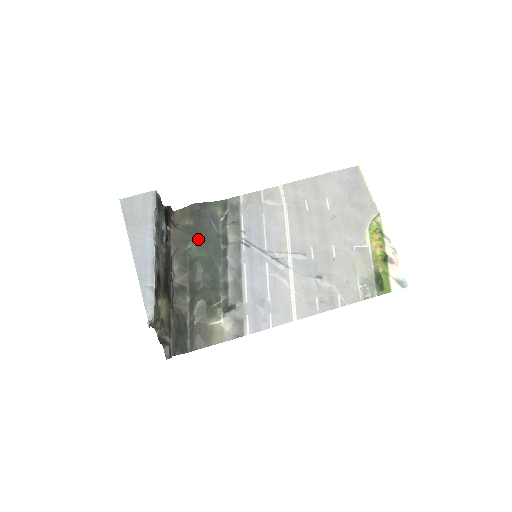
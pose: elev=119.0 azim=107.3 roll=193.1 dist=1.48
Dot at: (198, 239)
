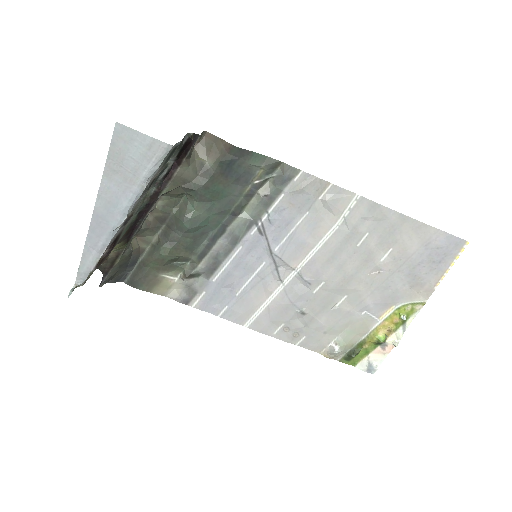
Dot at: (208, 192)
